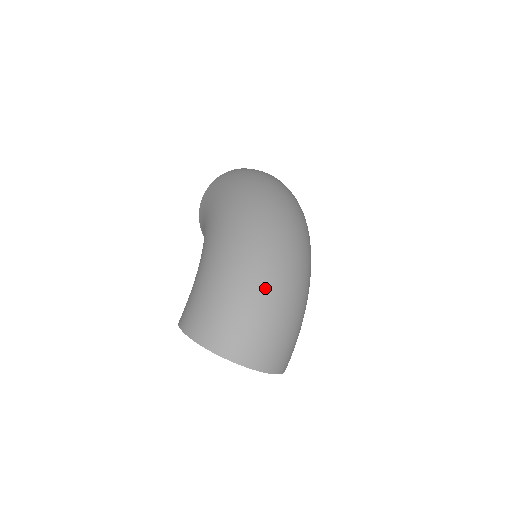
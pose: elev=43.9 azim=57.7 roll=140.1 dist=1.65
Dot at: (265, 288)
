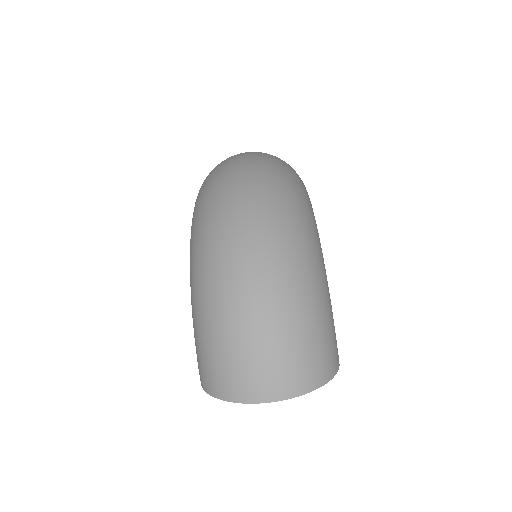
Dot at: (238, 305)
